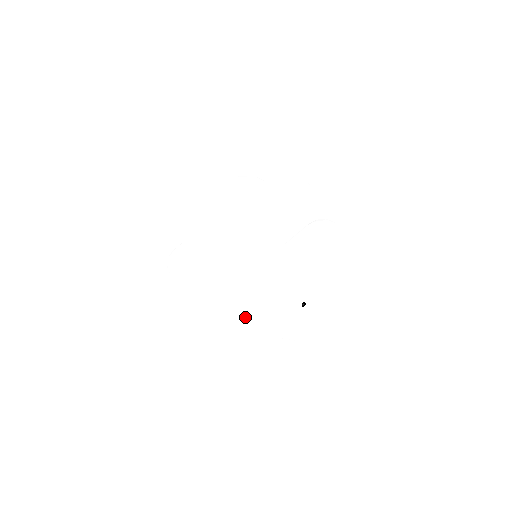
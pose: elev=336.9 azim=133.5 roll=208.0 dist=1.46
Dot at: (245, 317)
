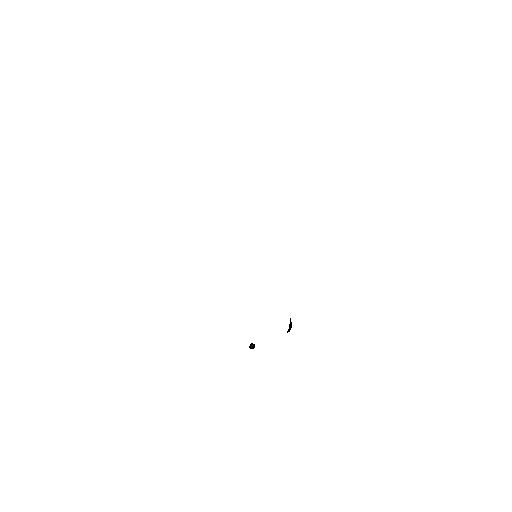
Dot at: (201, 296)
